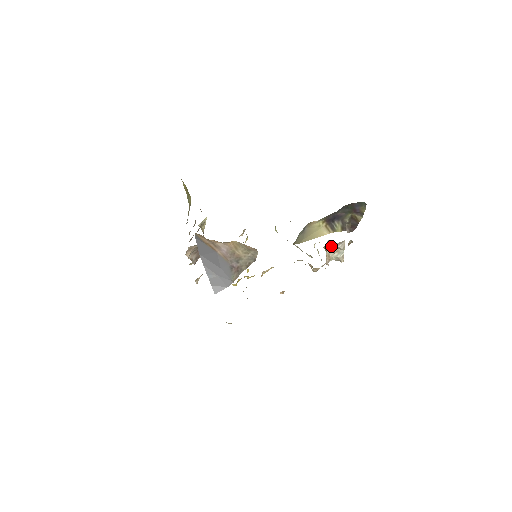
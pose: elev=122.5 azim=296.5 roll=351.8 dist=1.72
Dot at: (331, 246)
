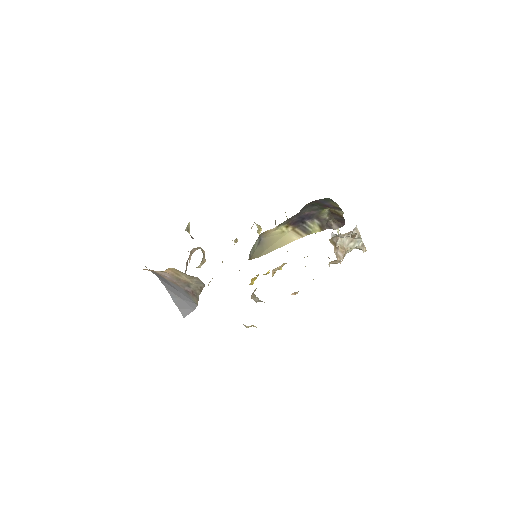
Dot at: occluded
